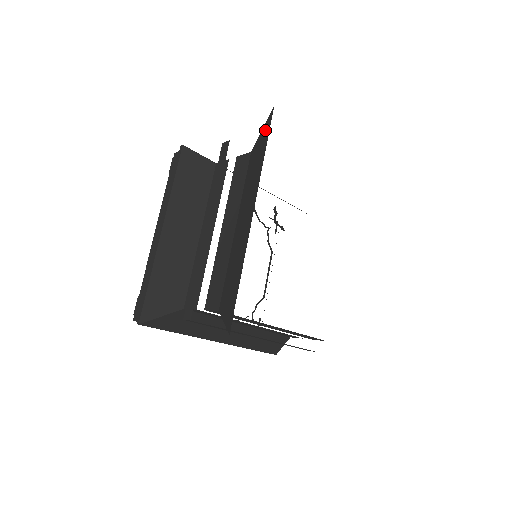
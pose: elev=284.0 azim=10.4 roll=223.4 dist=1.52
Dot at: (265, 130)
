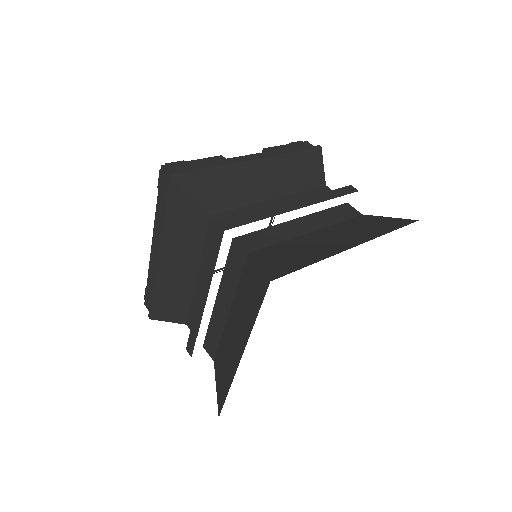
Dot at: (259, 285)
